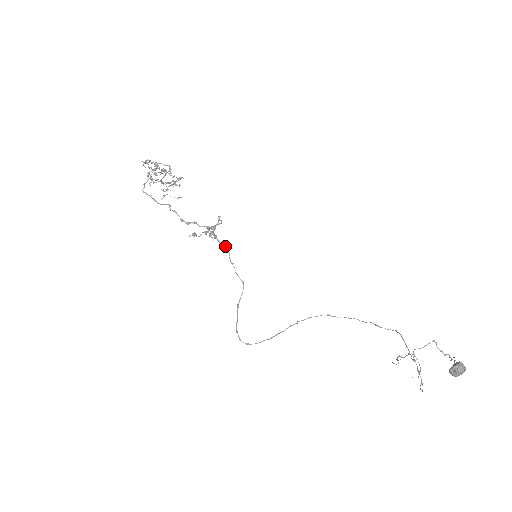
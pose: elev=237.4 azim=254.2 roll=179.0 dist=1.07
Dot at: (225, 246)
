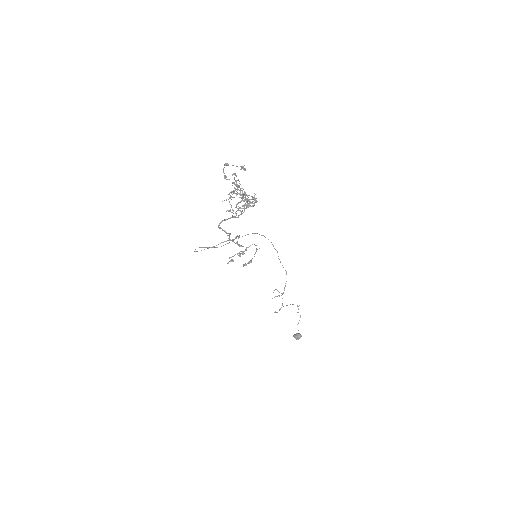
Dot at: occluded
